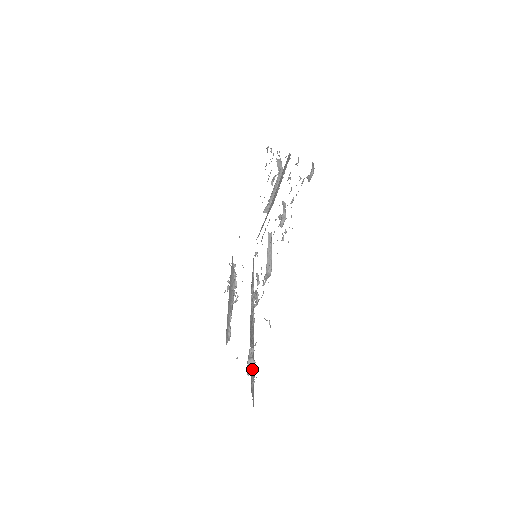
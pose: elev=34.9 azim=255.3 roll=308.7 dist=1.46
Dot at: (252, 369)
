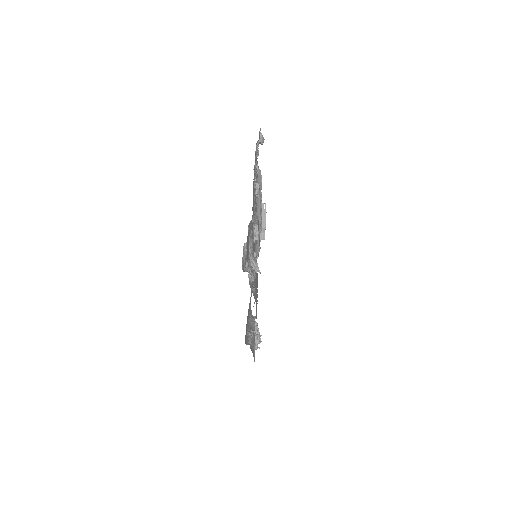
Dot at: (248, 271)
